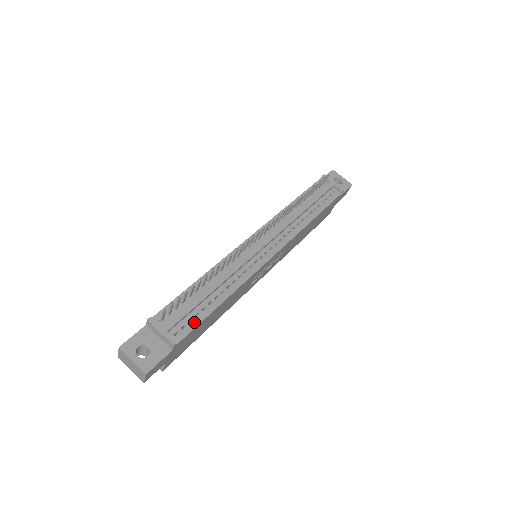
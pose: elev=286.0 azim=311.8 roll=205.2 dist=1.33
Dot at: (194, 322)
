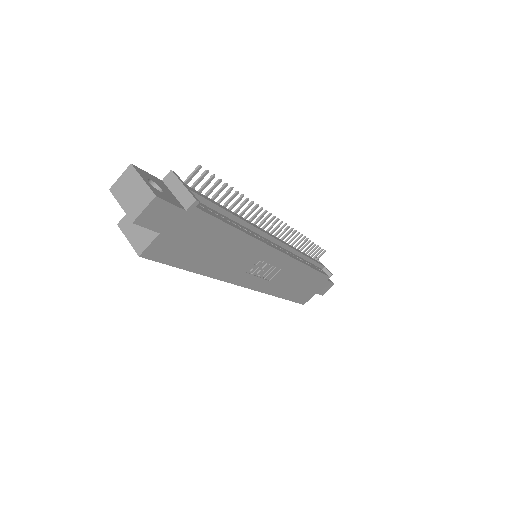
Dot at: (213, 213)
